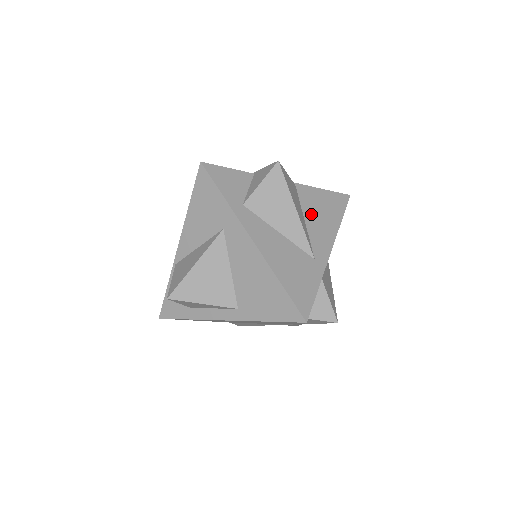
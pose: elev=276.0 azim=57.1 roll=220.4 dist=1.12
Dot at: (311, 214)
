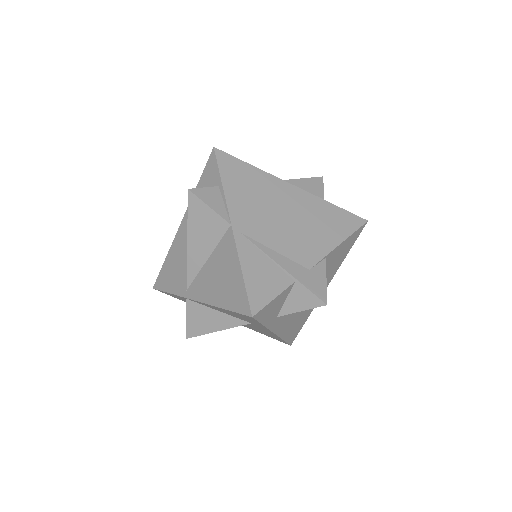
Dot at: (326, 272)
